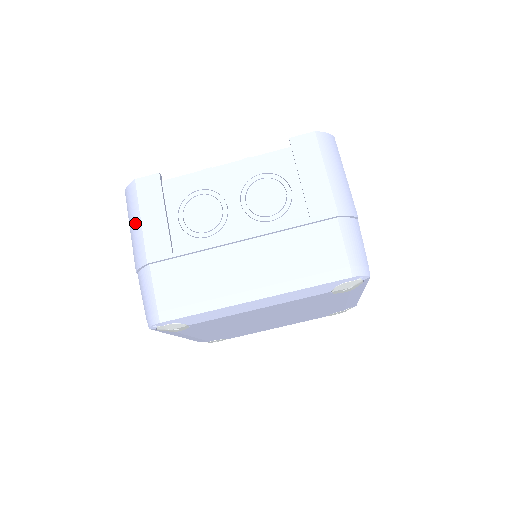
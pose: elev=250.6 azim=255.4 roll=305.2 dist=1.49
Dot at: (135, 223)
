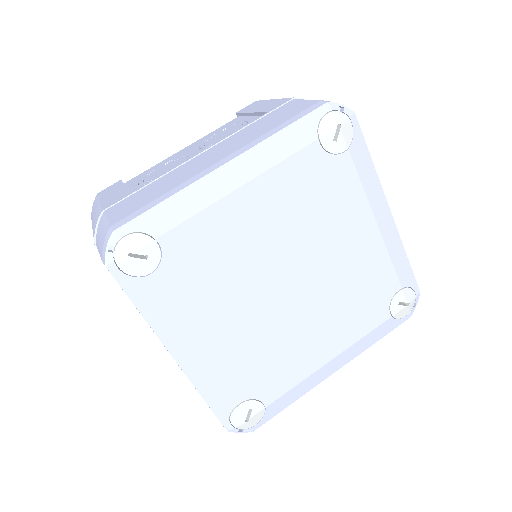
Dot at: (95, 211)
